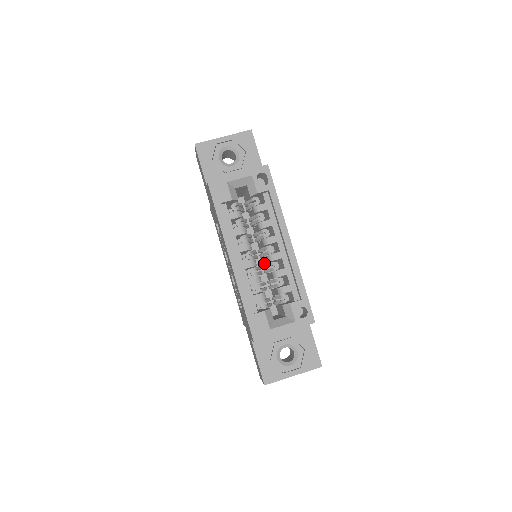
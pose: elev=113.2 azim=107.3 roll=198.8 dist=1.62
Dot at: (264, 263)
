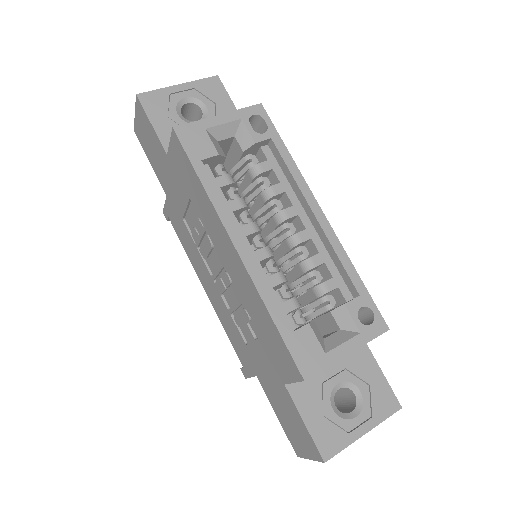
Dot at: occluded
